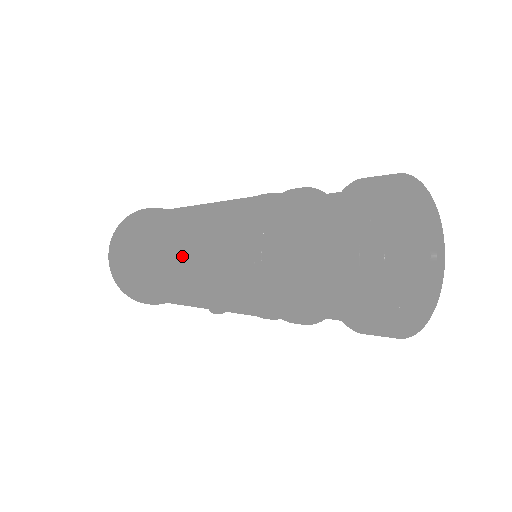
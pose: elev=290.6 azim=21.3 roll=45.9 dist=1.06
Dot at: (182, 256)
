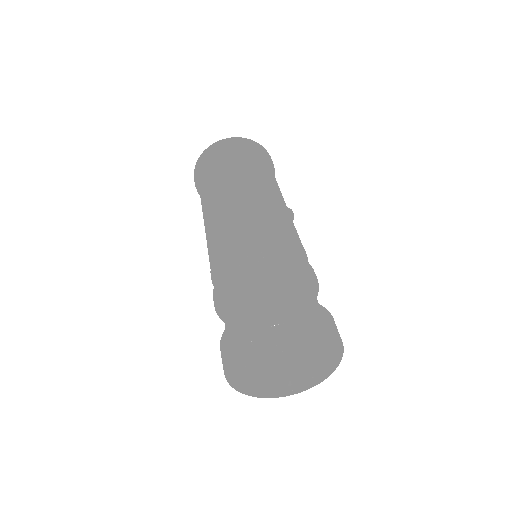
Dot at: (210, 225)
